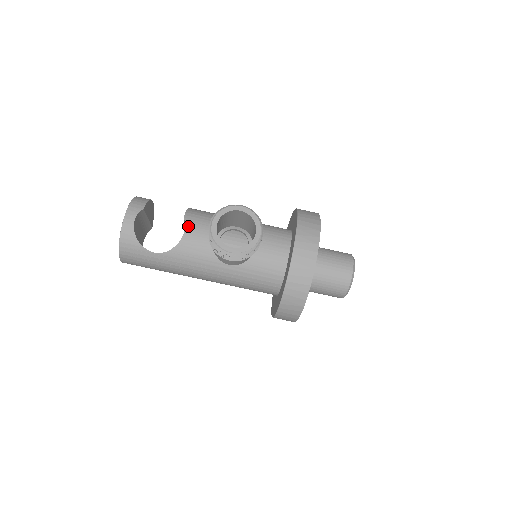
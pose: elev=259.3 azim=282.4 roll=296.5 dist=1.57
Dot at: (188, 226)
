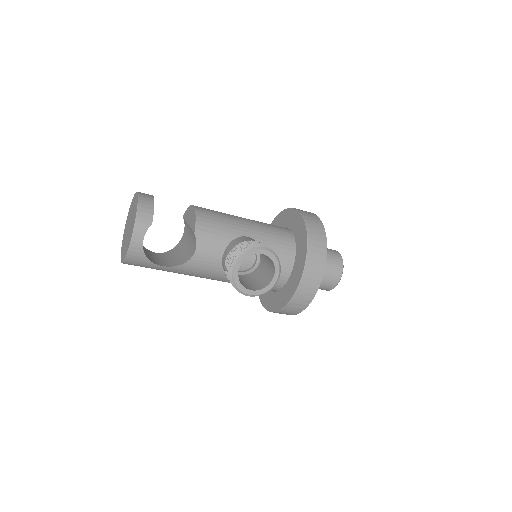
Dot at: (199, 244)
